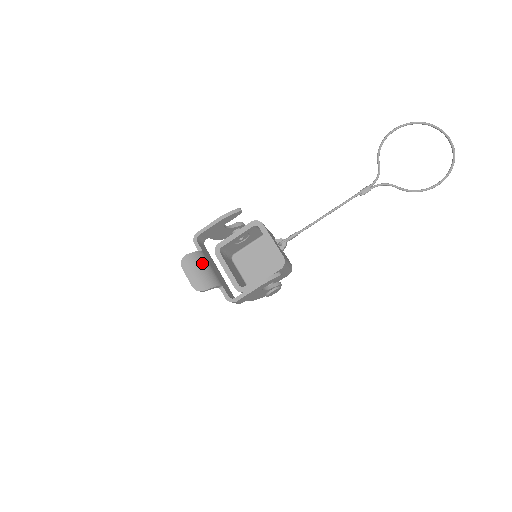
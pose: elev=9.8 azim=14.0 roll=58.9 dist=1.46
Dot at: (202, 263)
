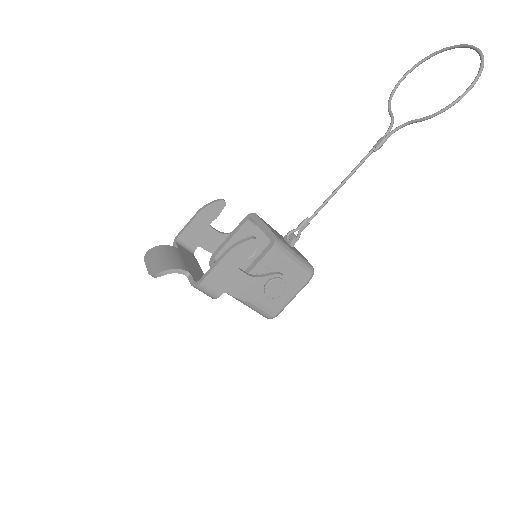
Dot at: (168, 252)
